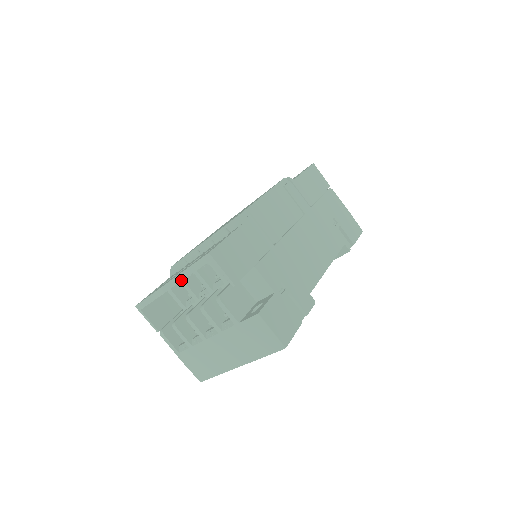
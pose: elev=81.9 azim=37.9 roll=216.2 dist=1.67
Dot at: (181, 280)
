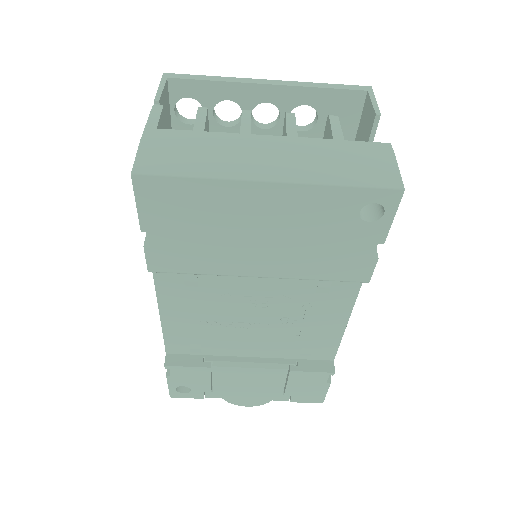
Dot at: (295, 85)
